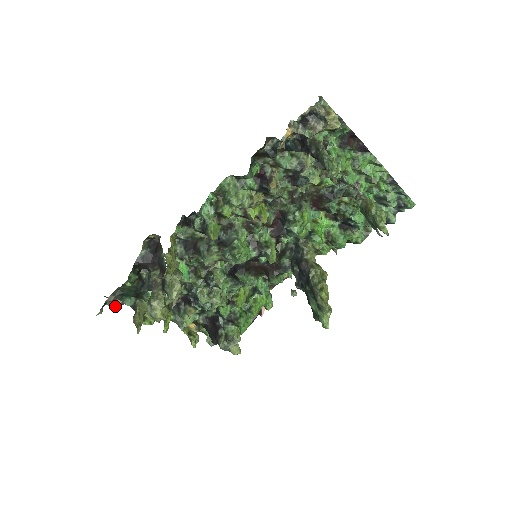
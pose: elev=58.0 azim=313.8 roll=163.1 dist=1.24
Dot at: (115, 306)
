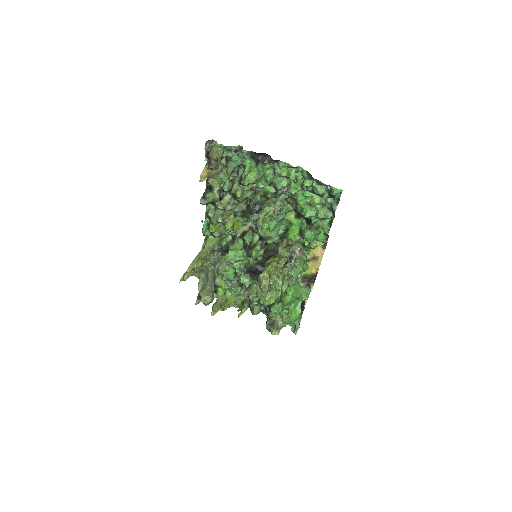
Dot at: occluded
